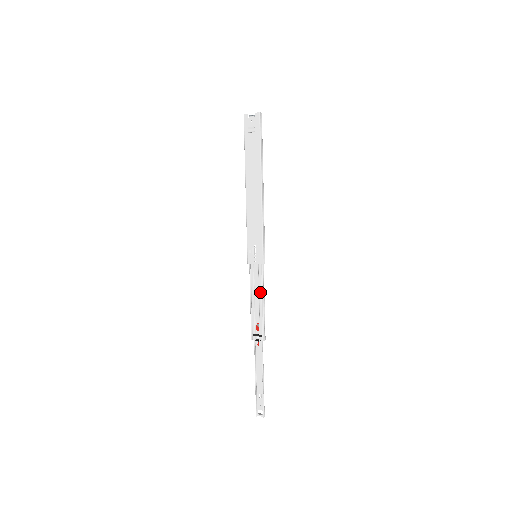
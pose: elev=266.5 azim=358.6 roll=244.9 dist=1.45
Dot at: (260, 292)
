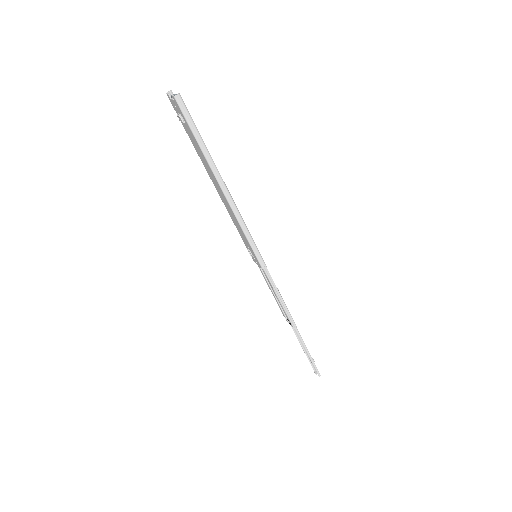
Dot at: (273, 290)
